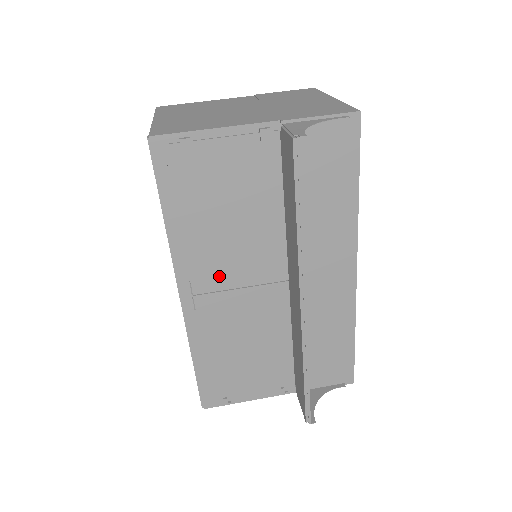
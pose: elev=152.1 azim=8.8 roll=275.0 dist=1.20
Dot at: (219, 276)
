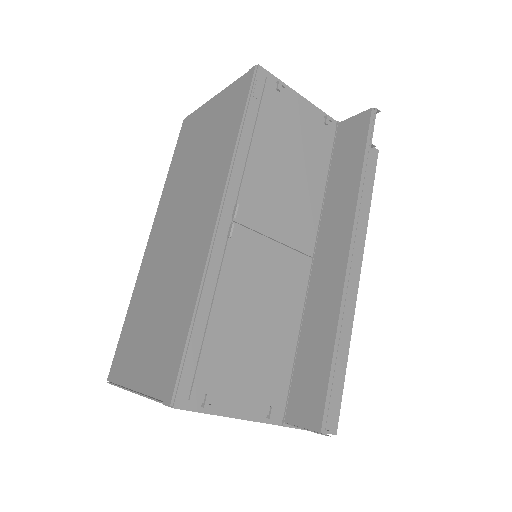
Dot at: (262, 215)
